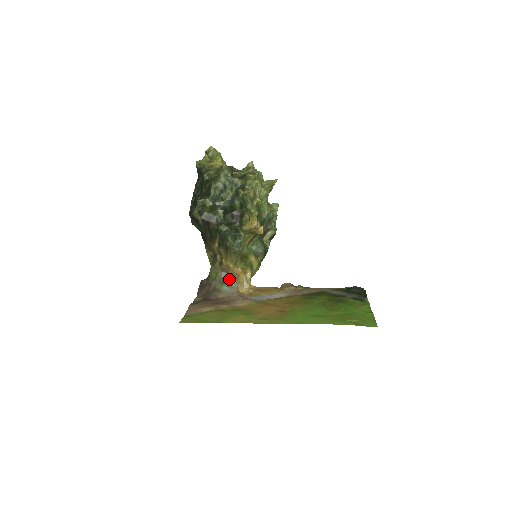
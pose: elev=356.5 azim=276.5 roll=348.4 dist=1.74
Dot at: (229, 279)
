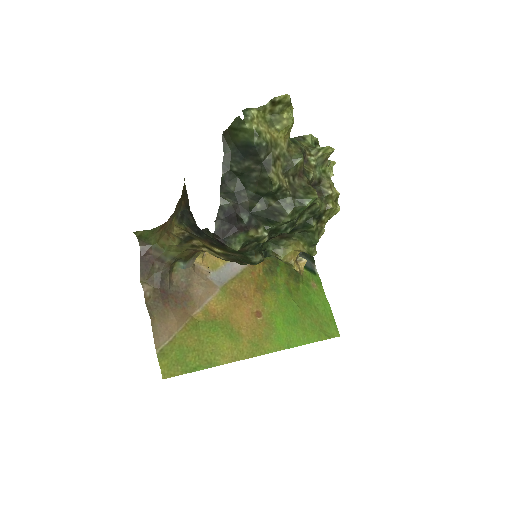
Dot at: (192, 255)
